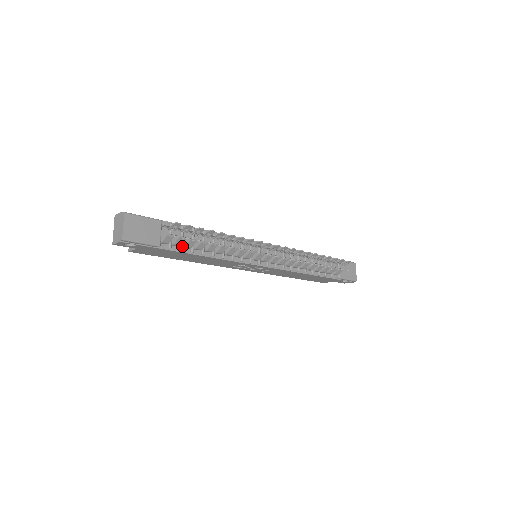
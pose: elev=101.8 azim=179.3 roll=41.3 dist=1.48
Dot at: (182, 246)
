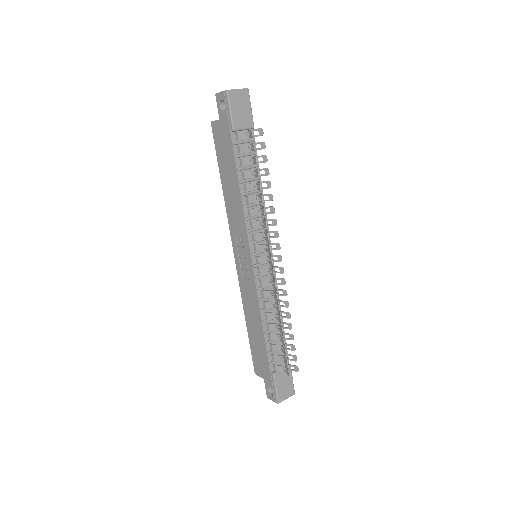
Dot at: (241, 156)
